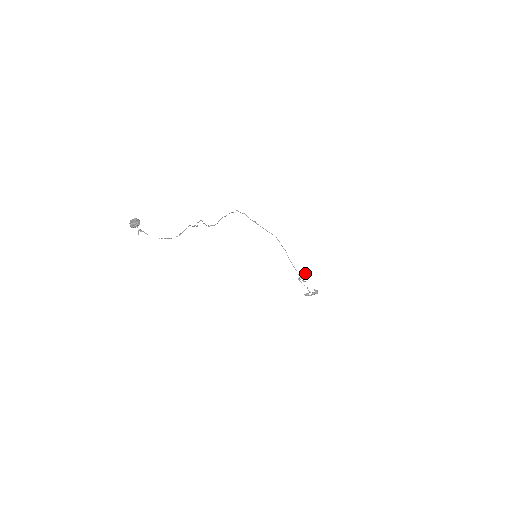
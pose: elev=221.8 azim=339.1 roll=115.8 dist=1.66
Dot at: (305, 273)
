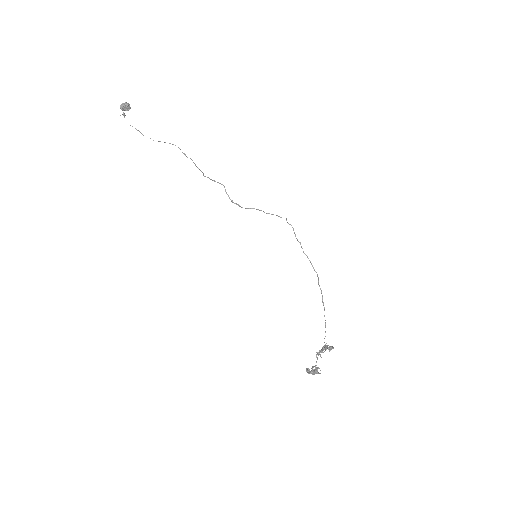
Dot at: (329, 347)
